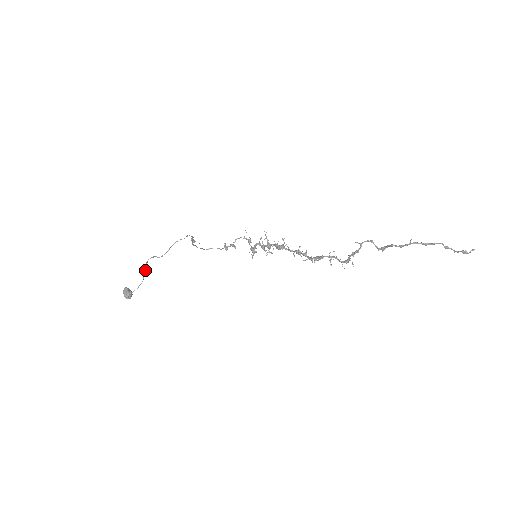
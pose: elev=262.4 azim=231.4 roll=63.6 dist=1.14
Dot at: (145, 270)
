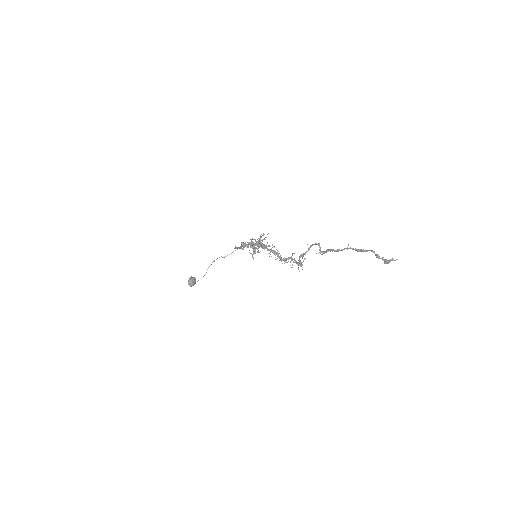
Dot at: occluded
